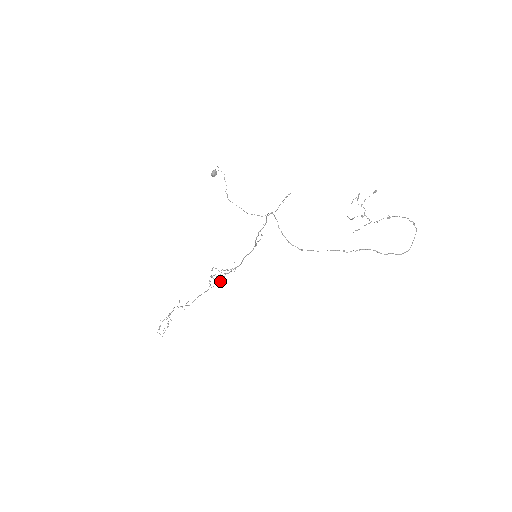
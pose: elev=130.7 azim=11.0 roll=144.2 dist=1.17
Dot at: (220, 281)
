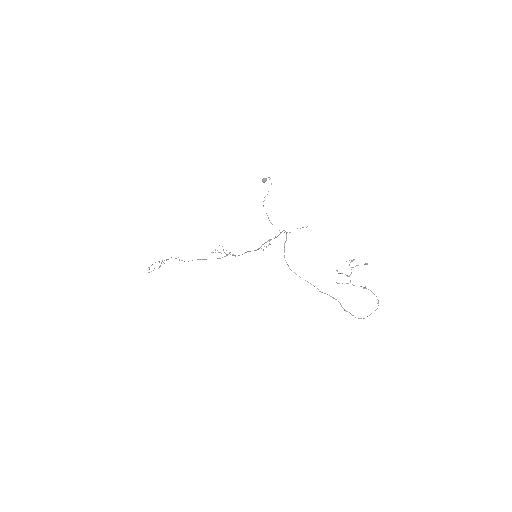
Dot at: (219, 258)
